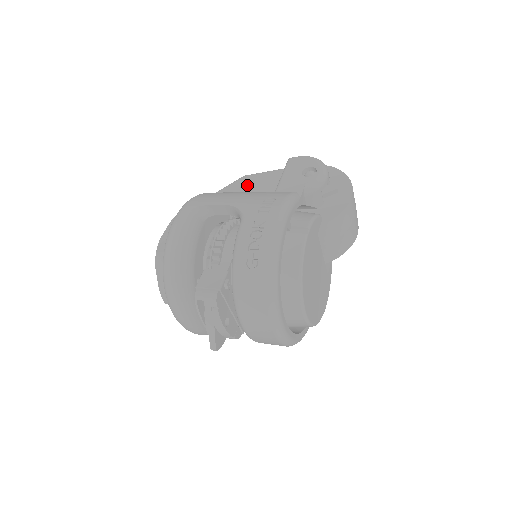
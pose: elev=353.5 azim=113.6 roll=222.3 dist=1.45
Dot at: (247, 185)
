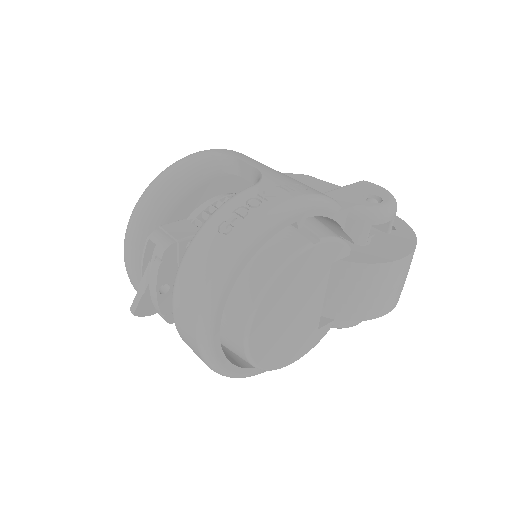
Dot at: (300, 181)
